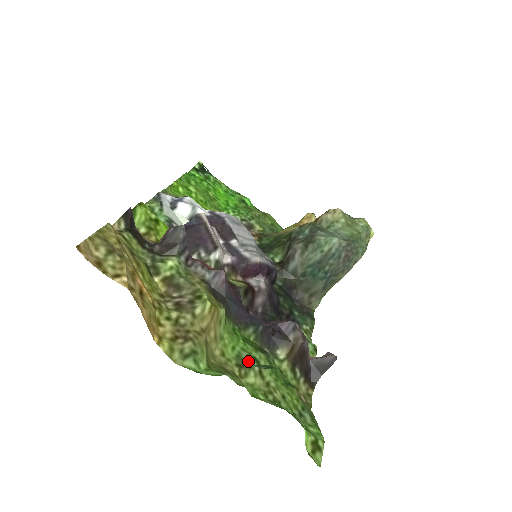
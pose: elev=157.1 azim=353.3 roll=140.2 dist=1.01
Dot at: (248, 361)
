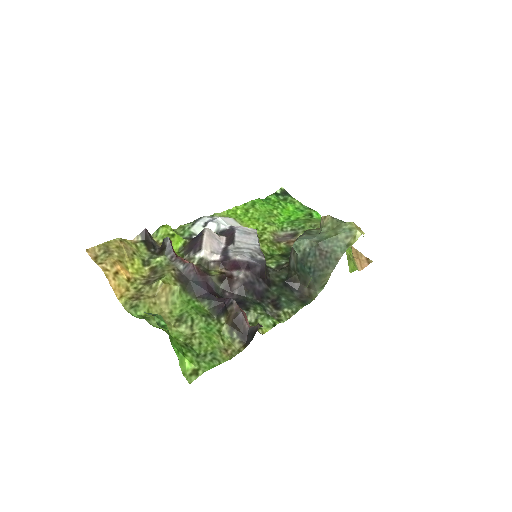
Dot at: (185, 319)
